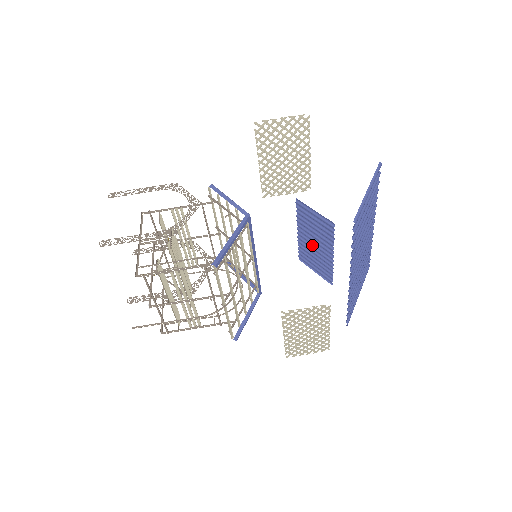
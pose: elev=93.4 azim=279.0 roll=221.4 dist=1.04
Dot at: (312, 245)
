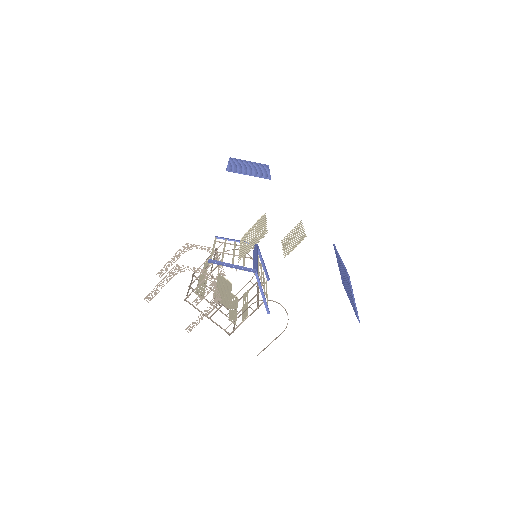
Dot at: (245, 166)
